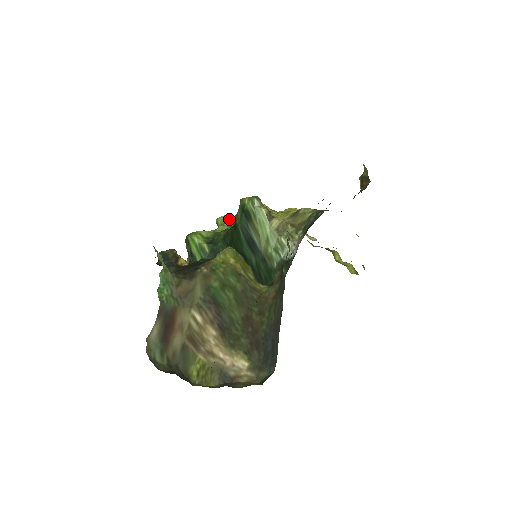
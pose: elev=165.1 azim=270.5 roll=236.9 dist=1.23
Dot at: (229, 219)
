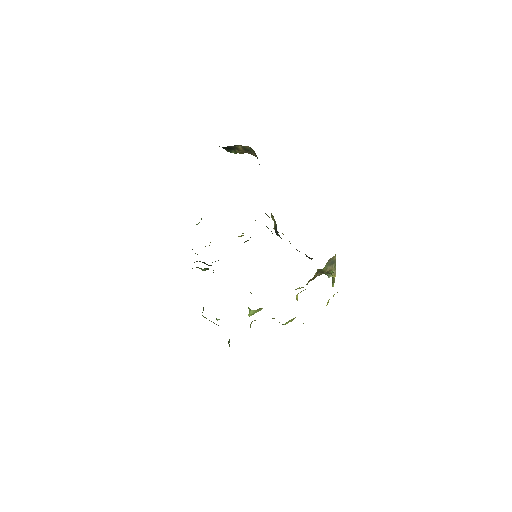
Dot at: occluded
